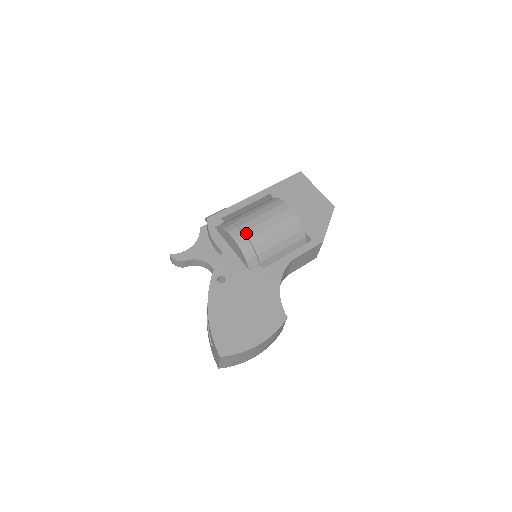
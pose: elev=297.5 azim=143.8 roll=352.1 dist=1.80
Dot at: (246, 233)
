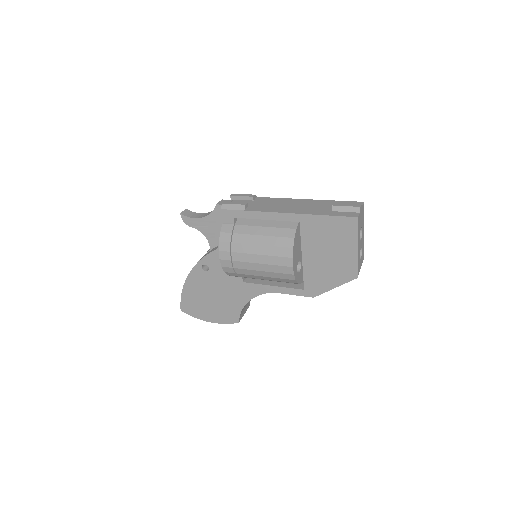
Dot at: (233, 262)
